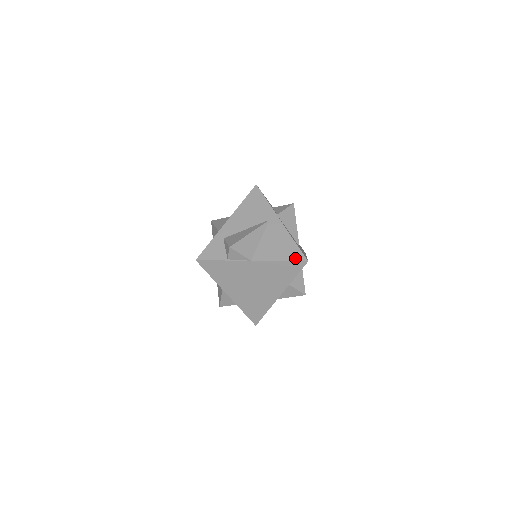
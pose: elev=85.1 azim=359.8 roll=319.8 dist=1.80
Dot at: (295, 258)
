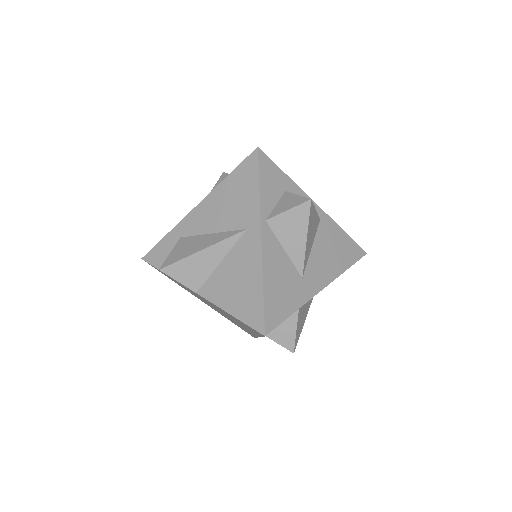
Dot at: (250, 320)
